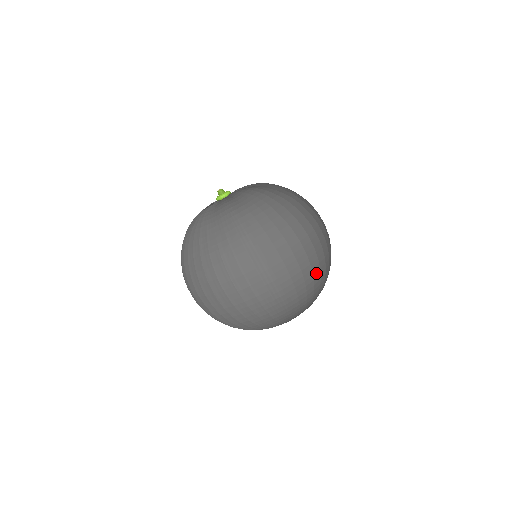
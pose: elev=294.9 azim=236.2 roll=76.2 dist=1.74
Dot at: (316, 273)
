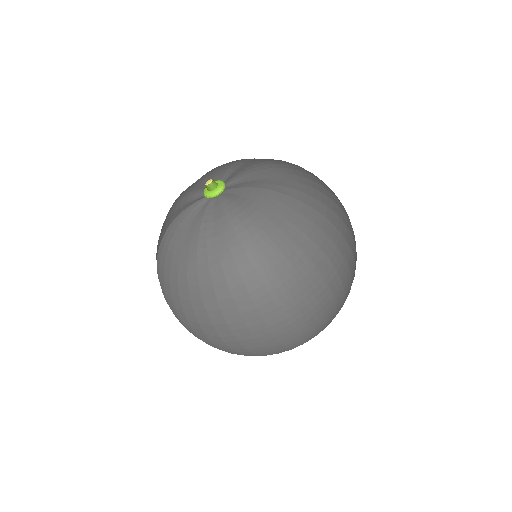
Dot at: occluded
